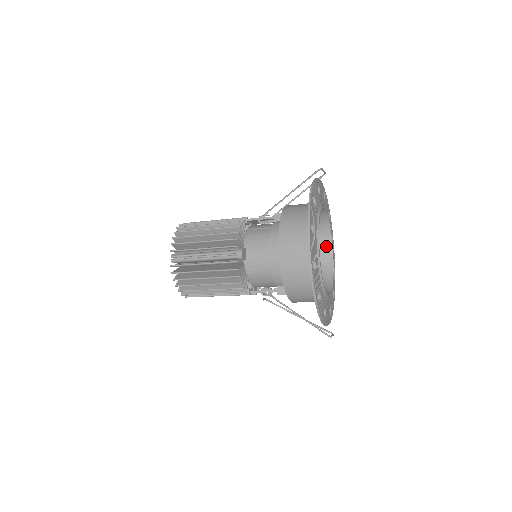
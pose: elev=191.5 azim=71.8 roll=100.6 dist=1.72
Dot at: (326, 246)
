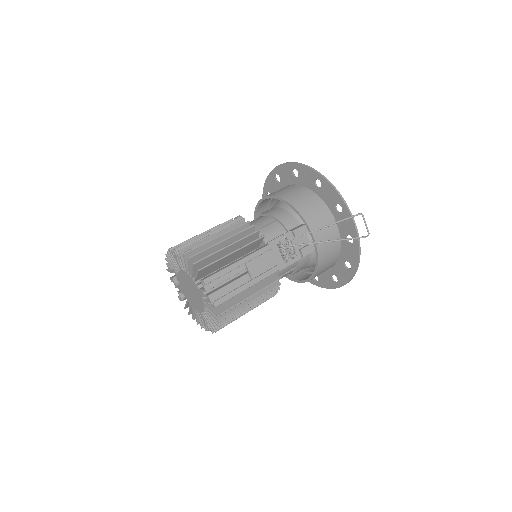
Dot at: occluded
